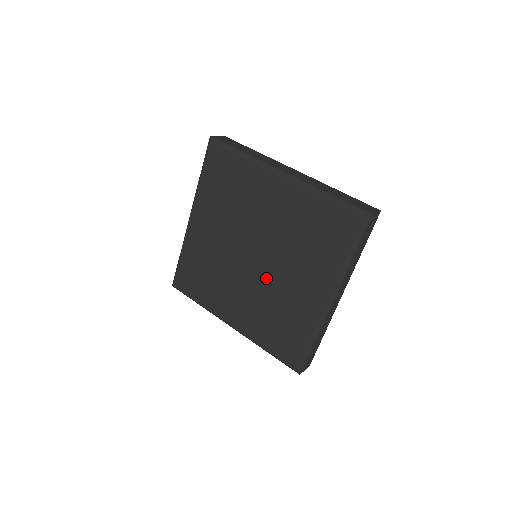
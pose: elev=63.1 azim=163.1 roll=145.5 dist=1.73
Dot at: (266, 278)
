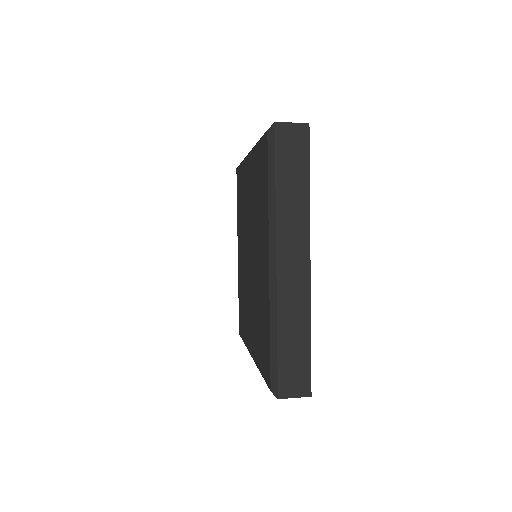
Dot at: (254, 273)
